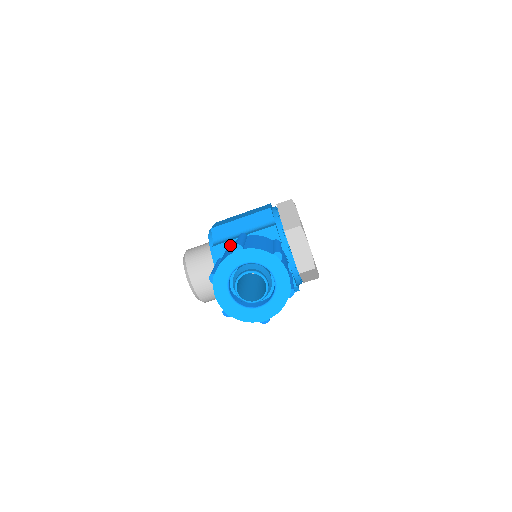
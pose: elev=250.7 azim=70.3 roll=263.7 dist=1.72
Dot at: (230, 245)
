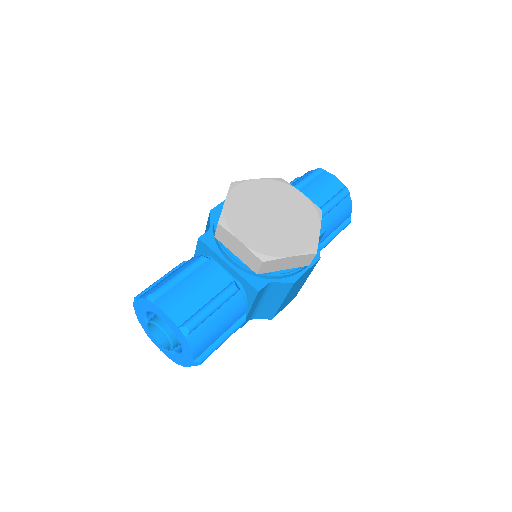
Dot at: occluded
